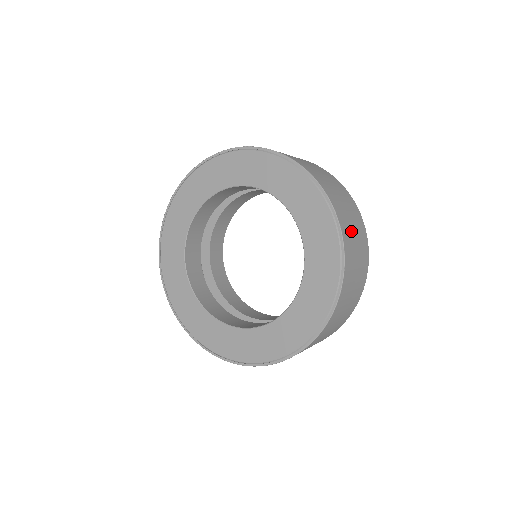
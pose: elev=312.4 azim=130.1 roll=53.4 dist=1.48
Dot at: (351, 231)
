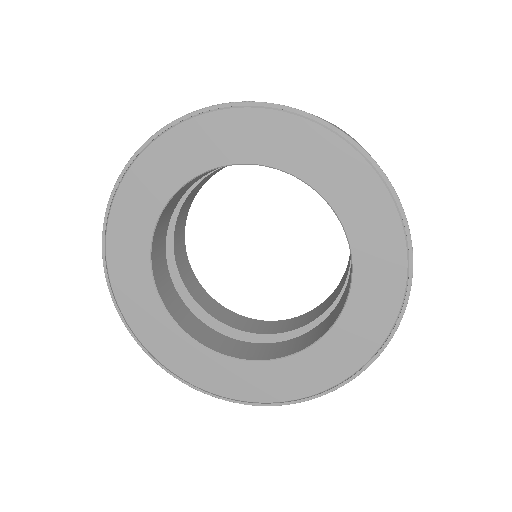
Dot at: occluded
